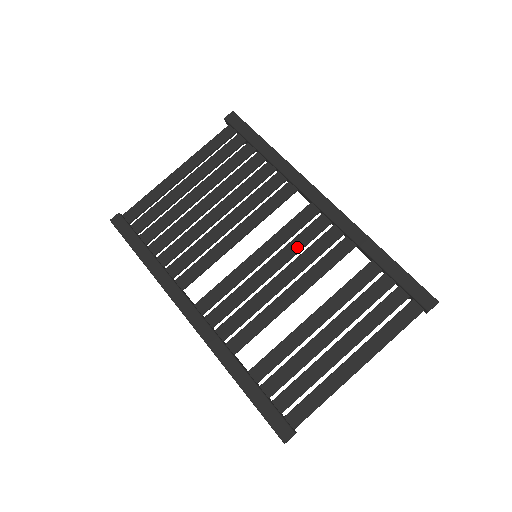
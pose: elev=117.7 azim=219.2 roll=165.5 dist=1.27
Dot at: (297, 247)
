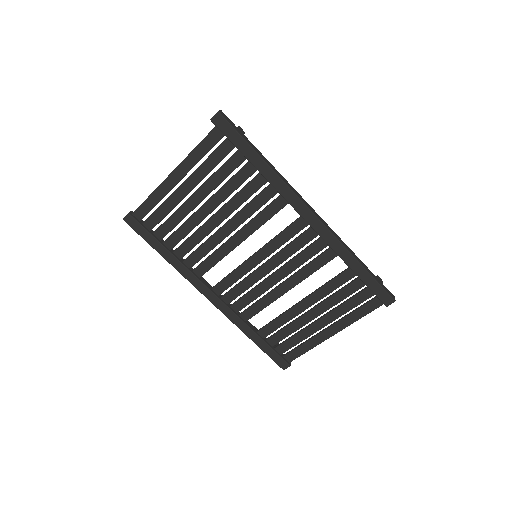
Dot at: (290, 253)
